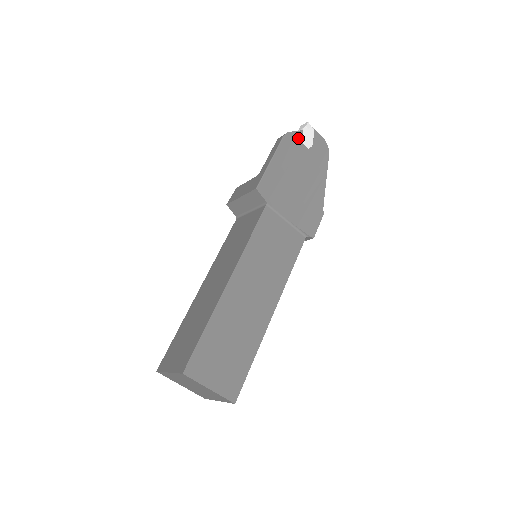
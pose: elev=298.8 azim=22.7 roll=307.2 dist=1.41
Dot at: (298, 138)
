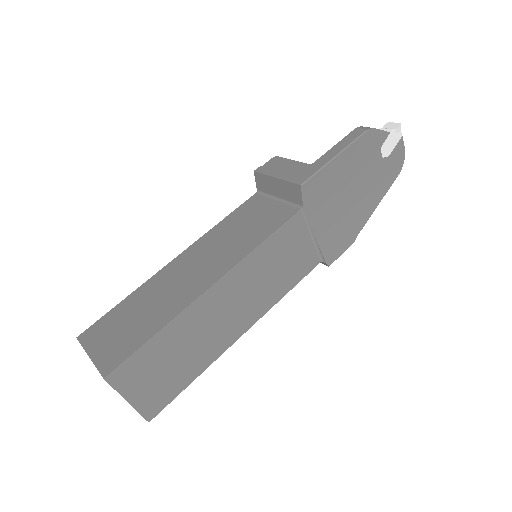
Dot at: (380, 140)
